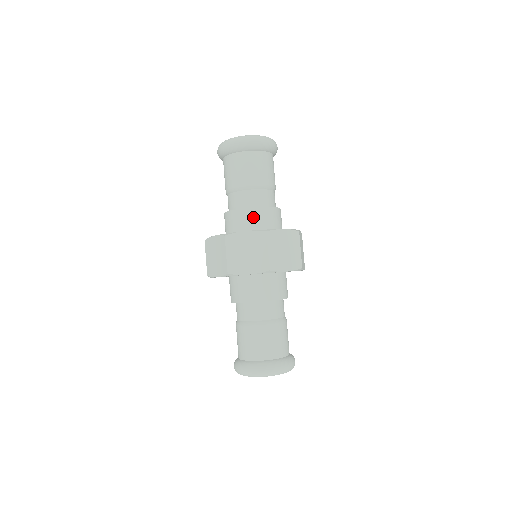
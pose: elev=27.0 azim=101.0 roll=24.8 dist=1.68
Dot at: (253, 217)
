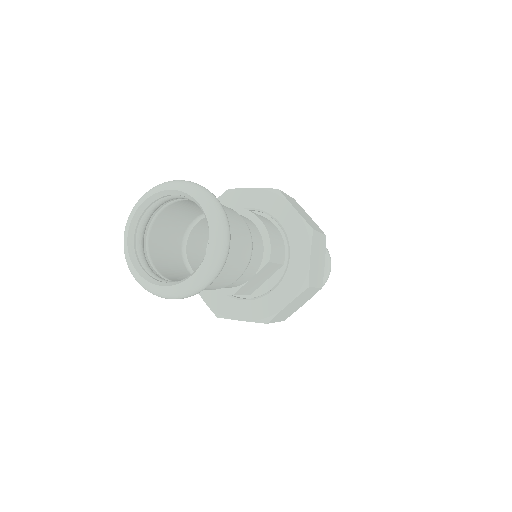
Dot at: occluded
